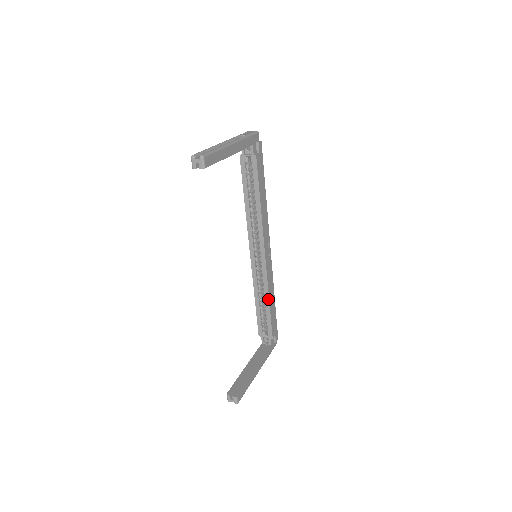
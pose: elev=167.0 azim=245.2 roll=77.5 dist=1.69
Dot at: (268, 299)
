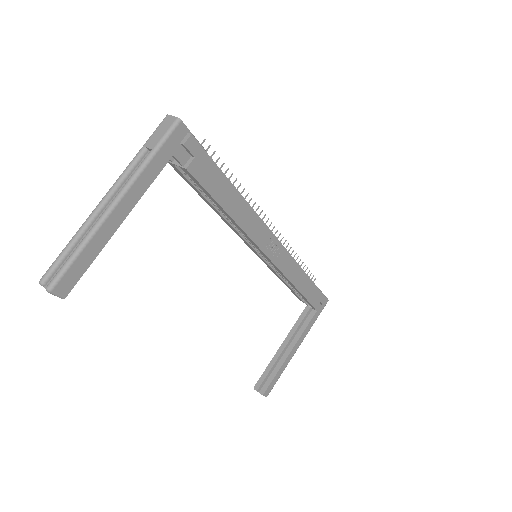
Dot at: (293, 286)
